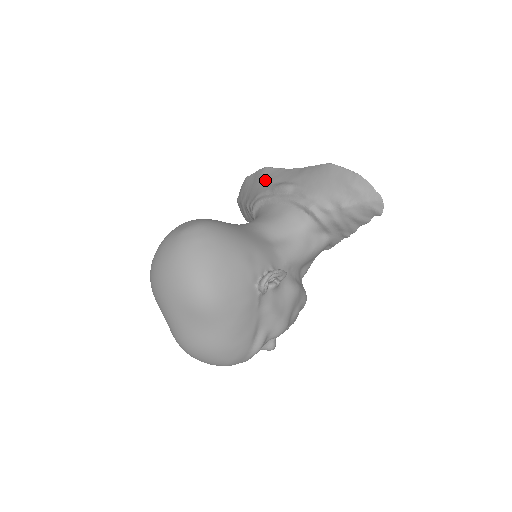
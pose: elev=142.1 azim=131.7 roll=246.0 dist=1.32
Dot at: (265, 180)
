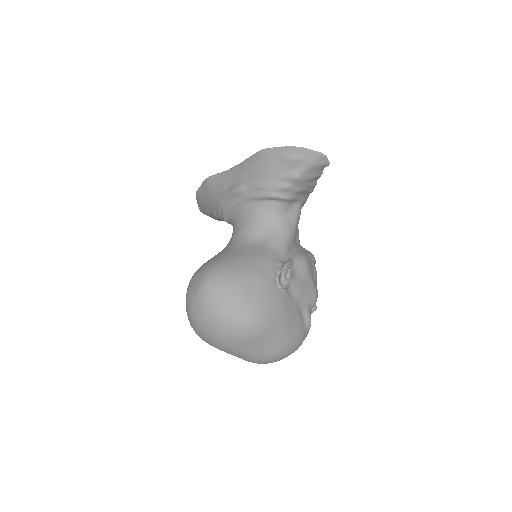
Dot at: (216, 190)
